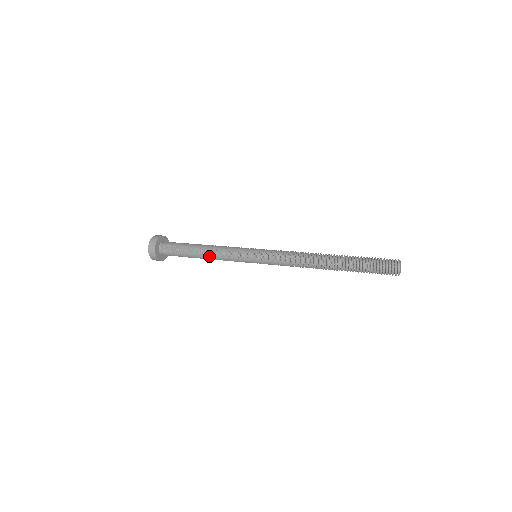
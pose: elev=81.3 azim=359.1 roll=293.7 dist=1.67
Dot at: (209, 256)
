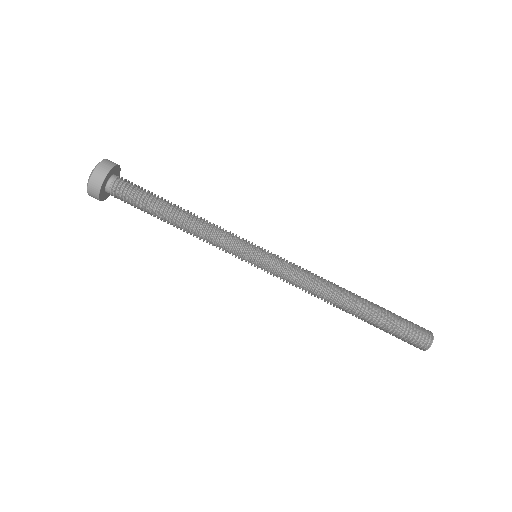
Dot at: (190, 223)
